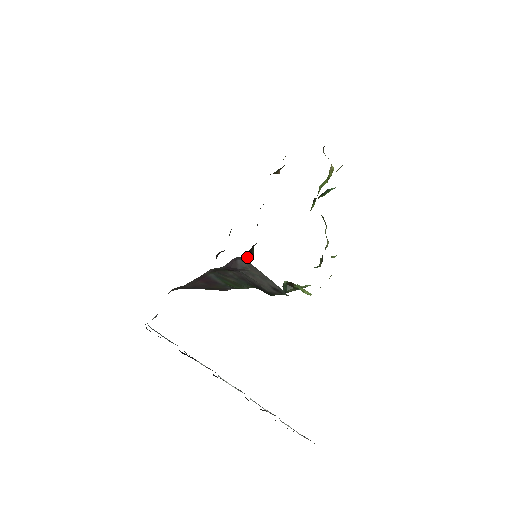
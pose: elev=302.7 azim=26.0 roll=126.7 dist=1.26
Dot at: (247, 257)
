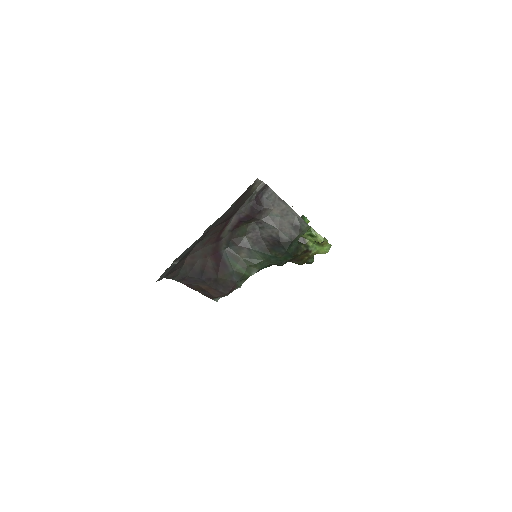
Dot at: occluded
